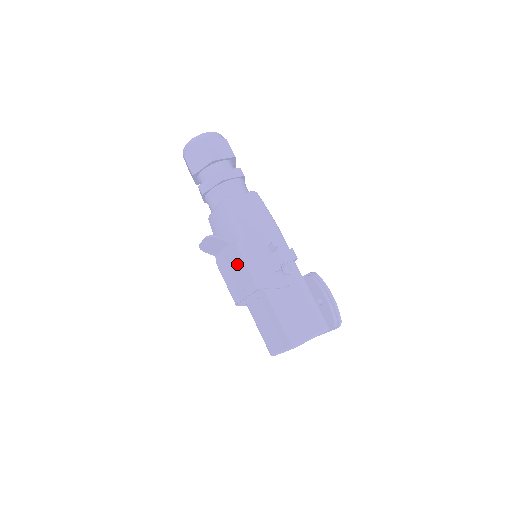
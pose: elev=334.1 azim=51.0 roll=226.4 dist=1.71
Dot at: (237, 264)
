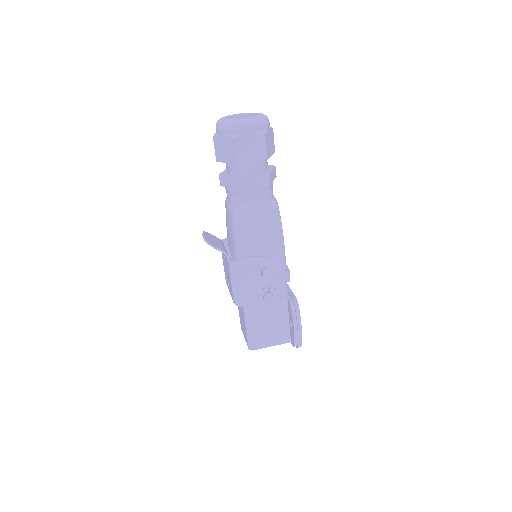
Dot at: (227, 270)
